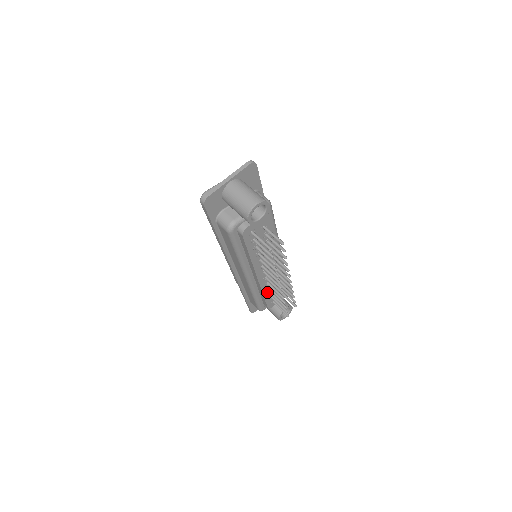
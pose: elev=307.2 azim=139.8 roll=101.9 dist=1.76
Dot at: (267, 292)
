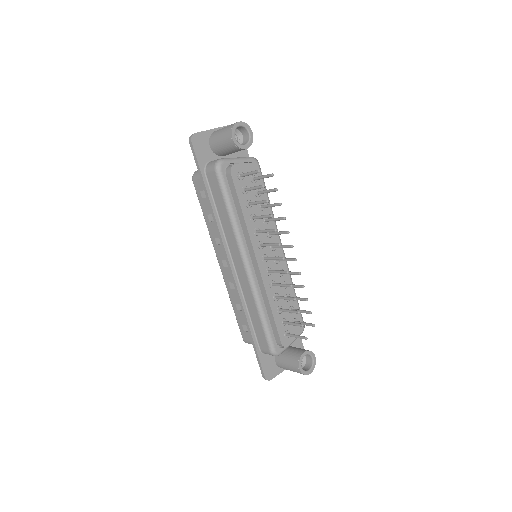
Dot at: (275, 305)
